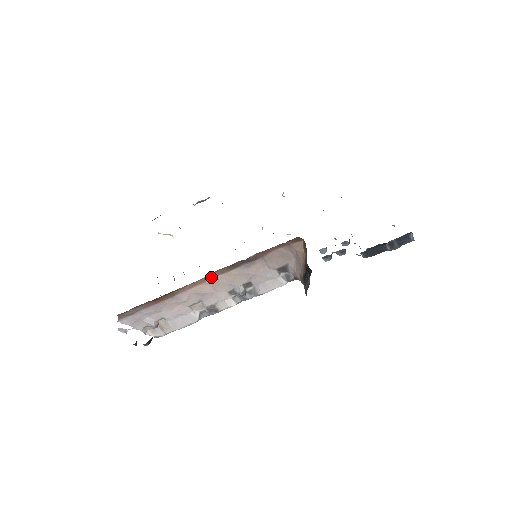
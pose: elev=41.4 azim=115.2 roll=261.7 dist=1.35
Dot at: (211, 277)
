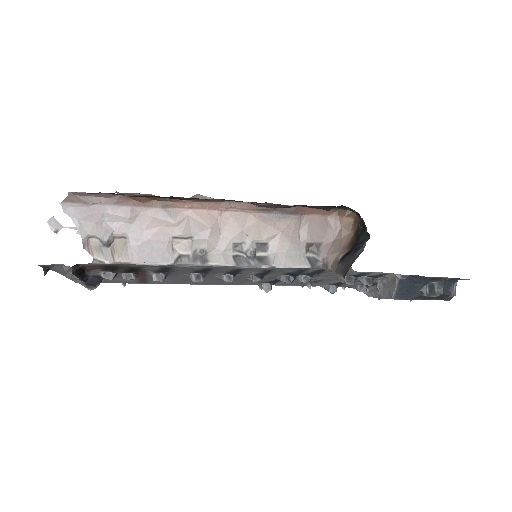
Dot at: (227, 207)
